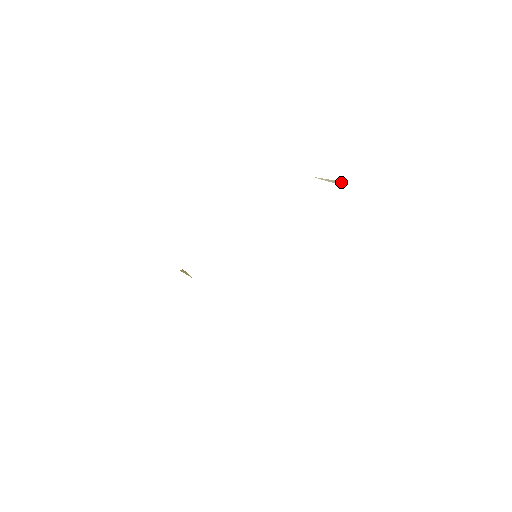
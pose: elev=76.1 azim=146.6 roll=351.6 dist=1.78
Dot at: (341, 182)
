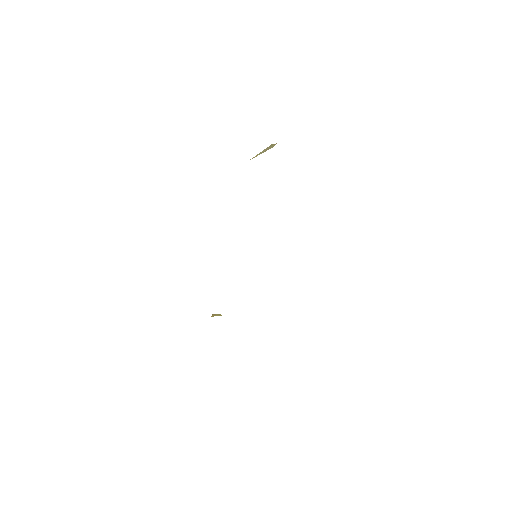
Dot at: (271, 145)
